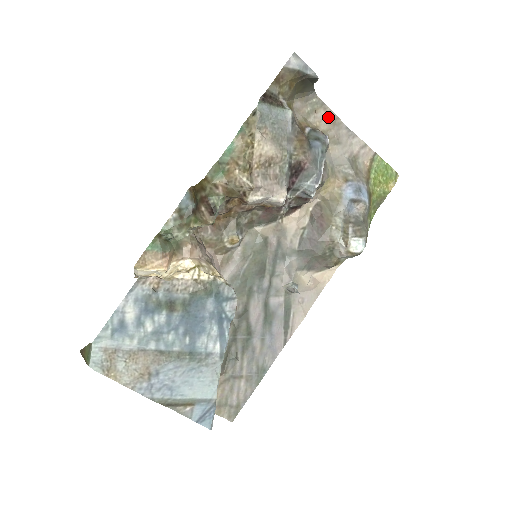
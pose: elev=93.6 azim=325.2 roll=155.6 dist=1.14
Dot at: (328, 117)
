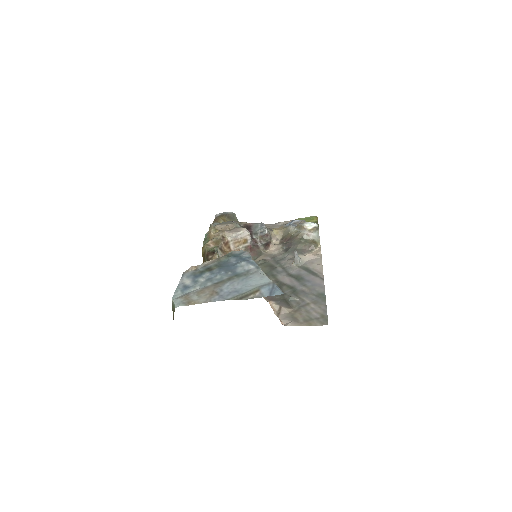
Dot at: occluded
